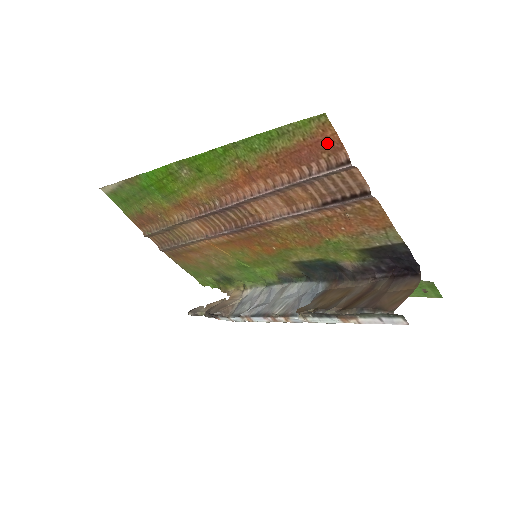
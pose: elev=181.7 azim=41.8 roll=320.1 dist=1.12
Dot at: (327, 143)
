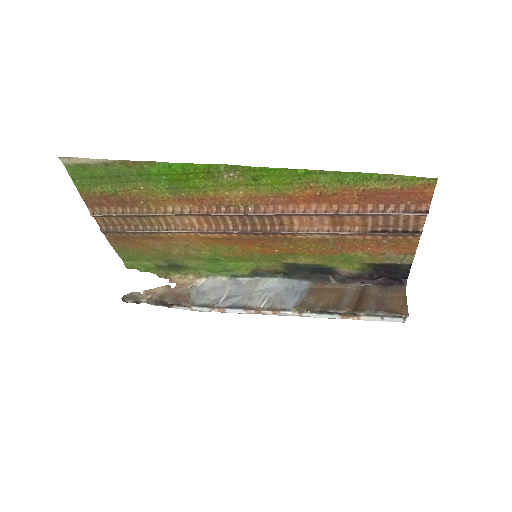
Dot at: (419, 196)
